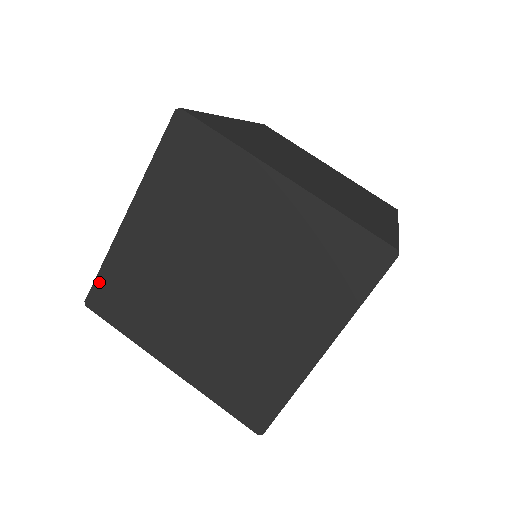
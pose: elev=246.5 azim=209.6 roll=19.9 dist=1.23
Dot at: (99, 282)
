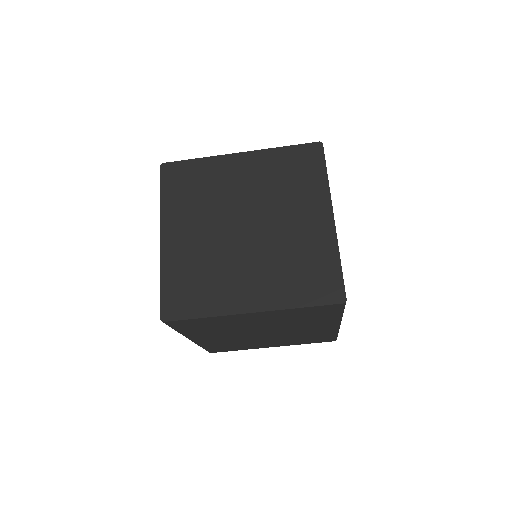
Dot at: (184, 163)
